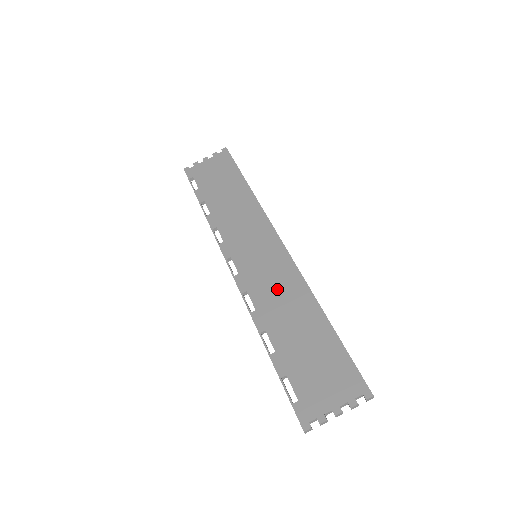
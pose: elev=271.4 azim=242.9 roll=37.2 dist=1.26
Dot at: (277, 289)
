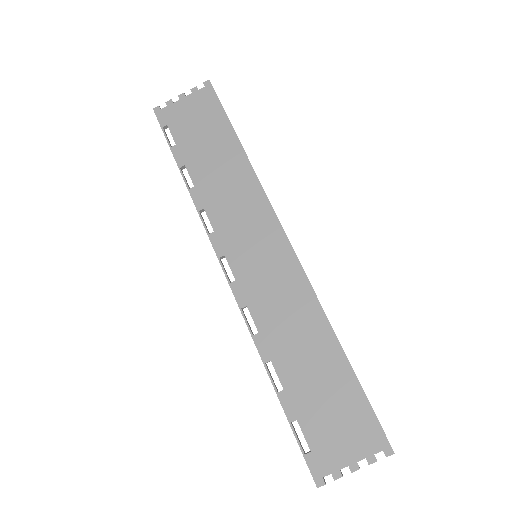
Dot at: (284, 307)
